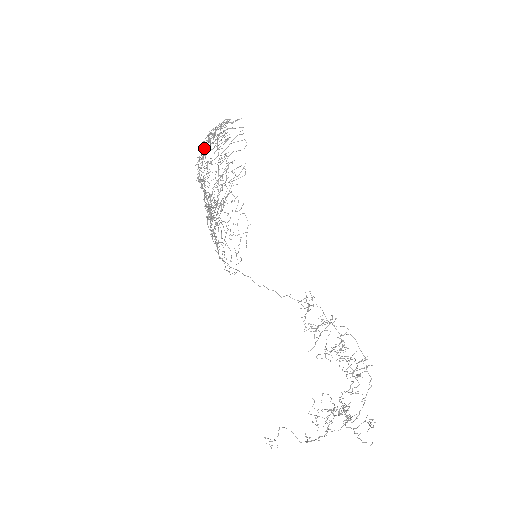
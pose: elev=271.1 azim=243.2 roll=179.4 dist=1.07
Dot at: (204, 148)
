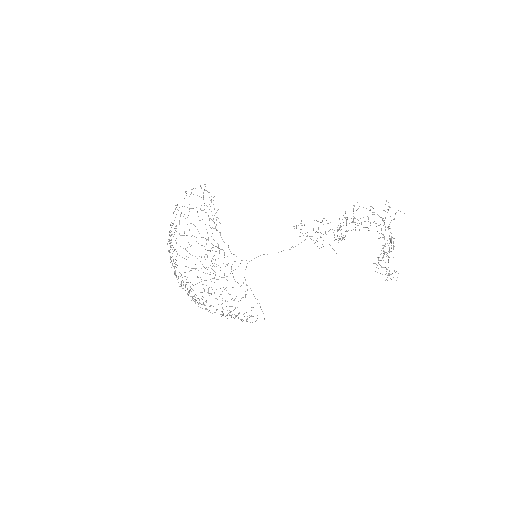
Dot at: occluded
